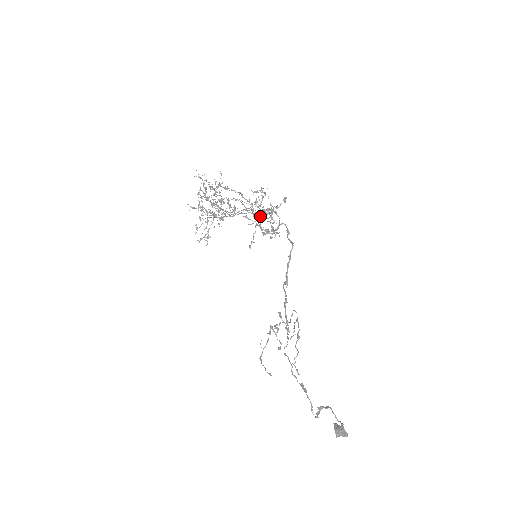
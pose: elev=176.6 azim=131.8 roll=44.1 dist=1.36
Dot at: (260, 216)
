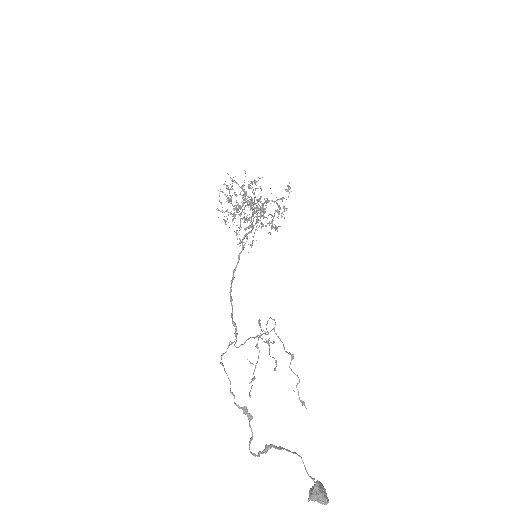
Dot at: (250, 208)
